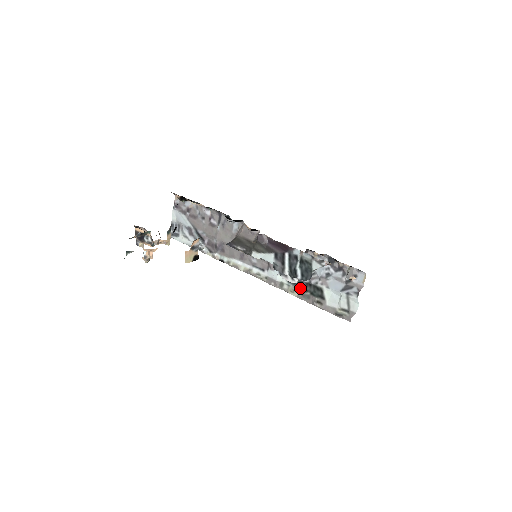
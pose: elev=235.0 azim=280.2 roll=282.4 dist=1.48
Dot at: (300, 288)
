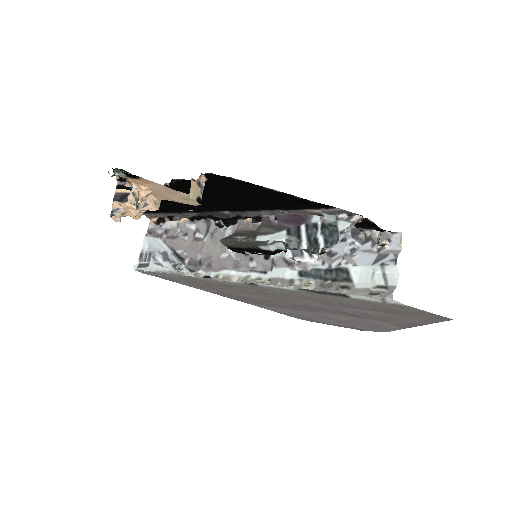
Dot at: (317, 279)
